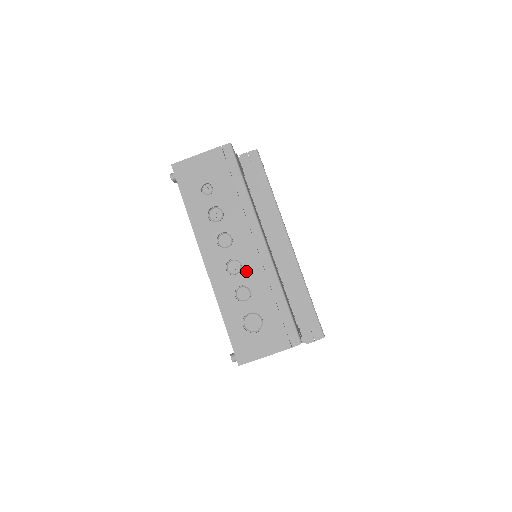
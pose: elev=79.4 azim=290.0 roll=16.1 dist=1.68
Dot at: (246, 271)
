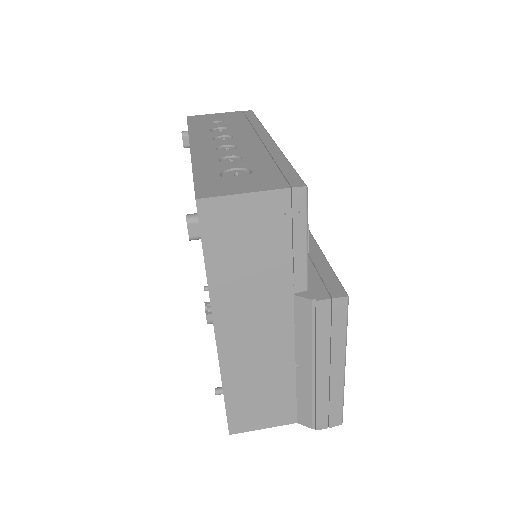
Dot at: (241, 149)
